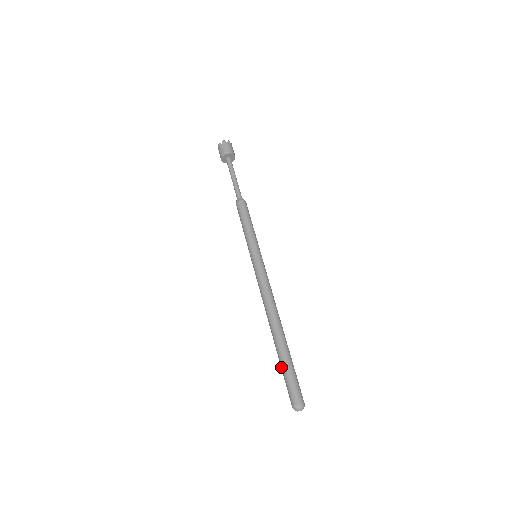
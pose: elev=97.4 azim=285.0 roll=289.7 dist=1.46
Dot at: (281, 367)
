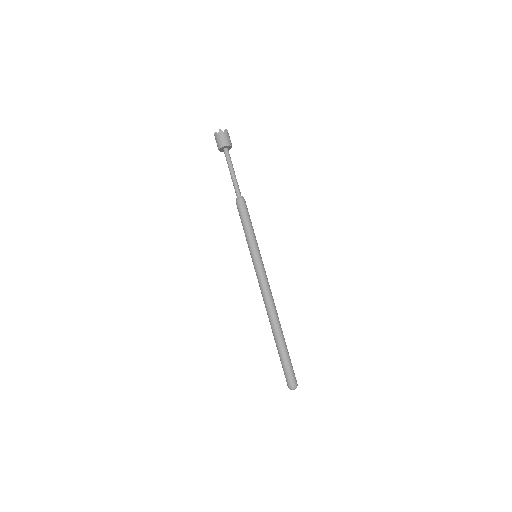
Dot at: (279, 356)
